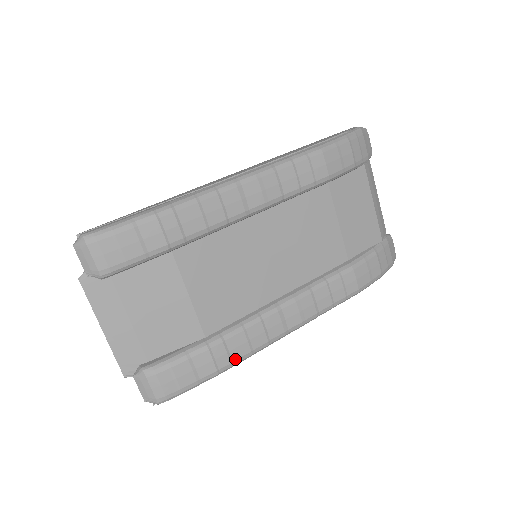
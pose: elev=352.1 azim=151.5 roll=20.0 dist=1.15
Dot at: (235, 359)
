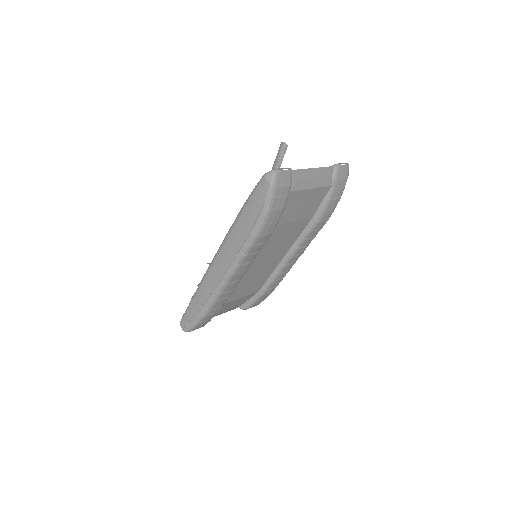
Dot at: (278, 284)
